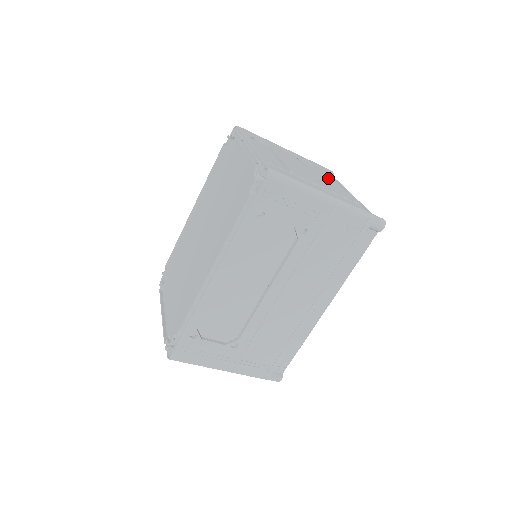
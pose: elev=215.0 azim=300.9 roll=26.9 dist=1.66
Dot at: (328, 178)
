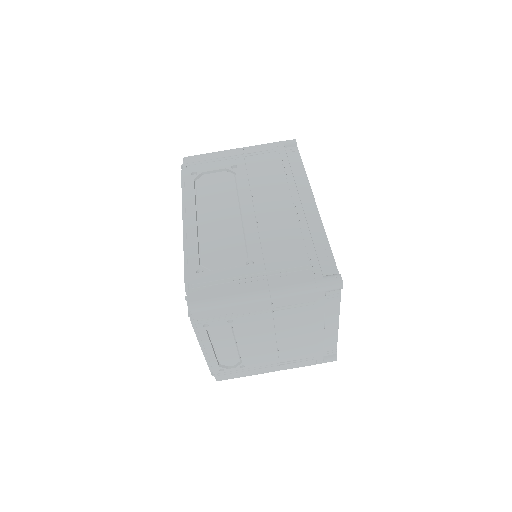
Dot at: occluded
